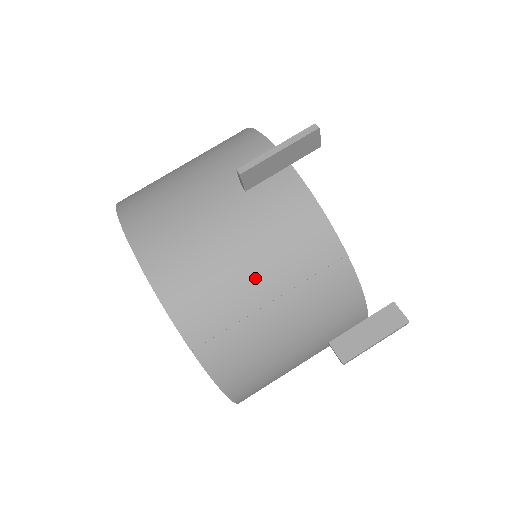
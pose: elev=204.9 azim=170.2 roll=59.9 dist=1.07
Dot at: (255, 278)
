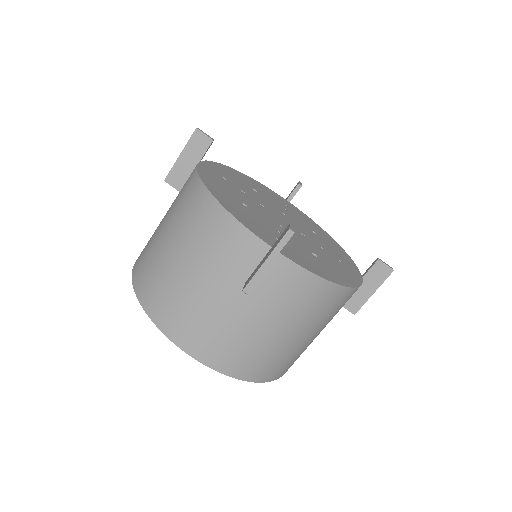
Dot at: (165, 235)
